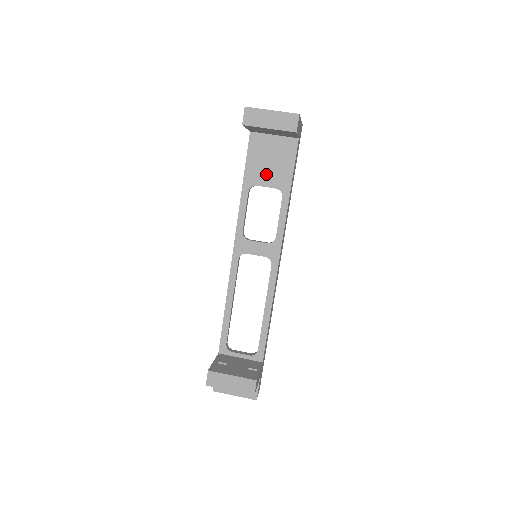
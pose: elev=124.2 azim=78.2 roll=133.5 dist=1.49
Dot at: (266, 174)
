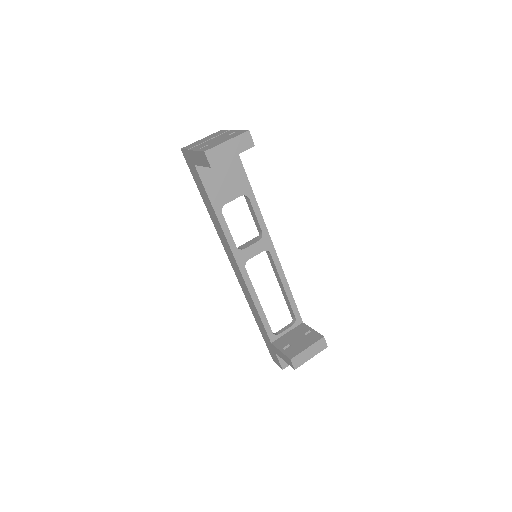
Dot at: (227, 190)
